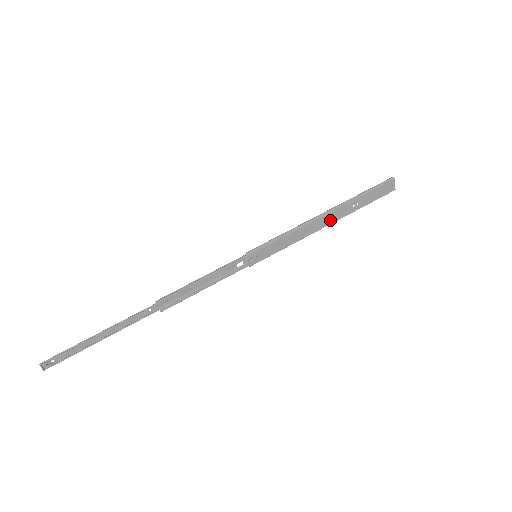
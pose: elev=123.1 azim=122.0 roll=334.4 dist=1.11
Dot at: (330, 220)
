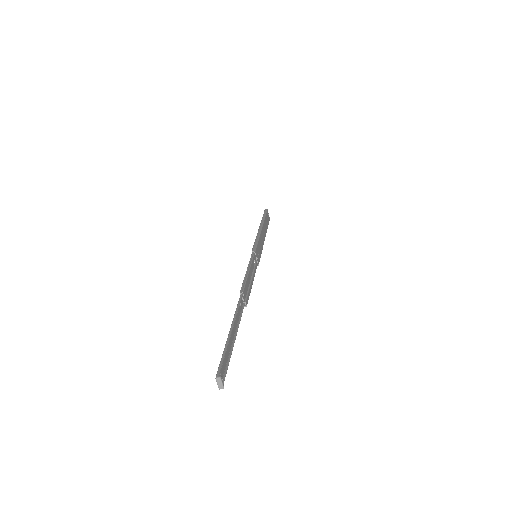
Dot at: (264, 233)
